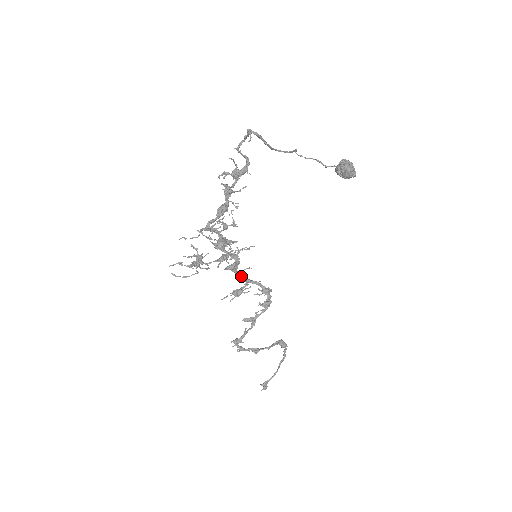
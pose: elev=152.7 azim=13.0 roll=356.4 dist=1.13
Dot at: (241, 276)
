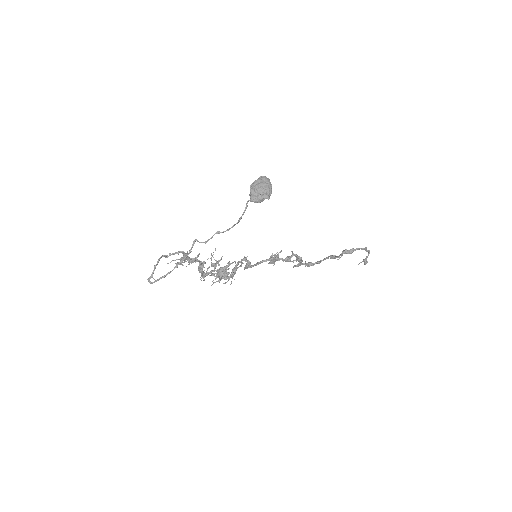
Dot at: occluded
